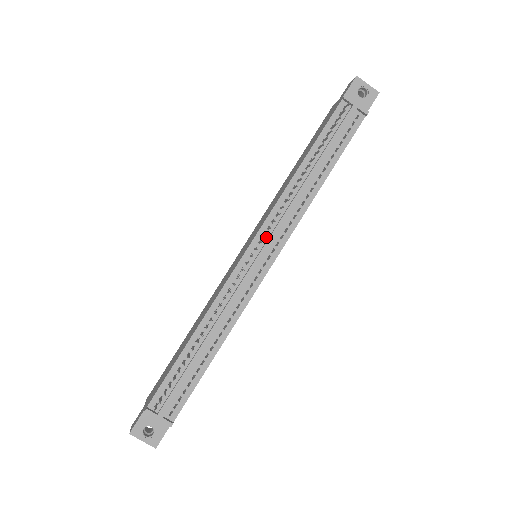
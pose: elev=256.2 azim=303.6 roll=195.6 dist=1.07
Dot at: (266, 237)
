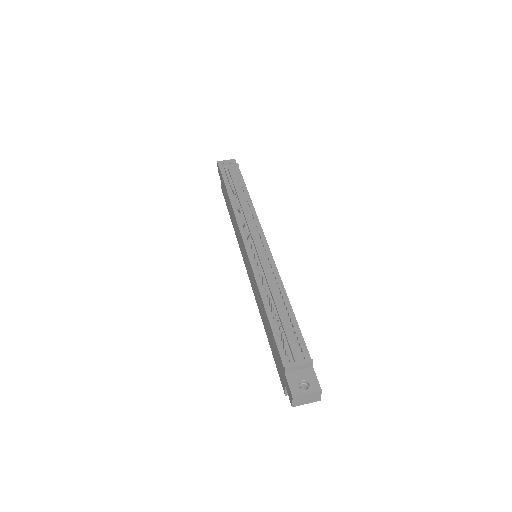
Dot at: occluded
